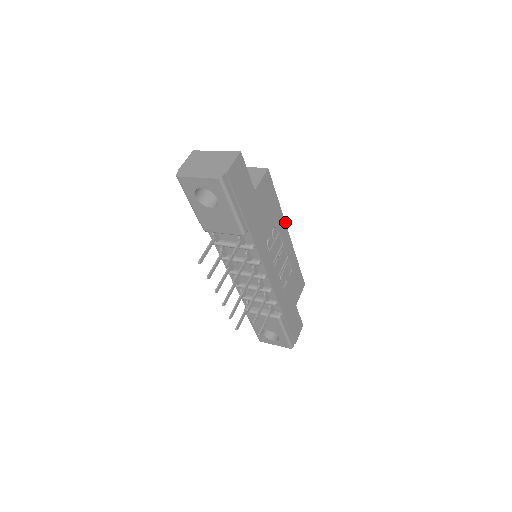
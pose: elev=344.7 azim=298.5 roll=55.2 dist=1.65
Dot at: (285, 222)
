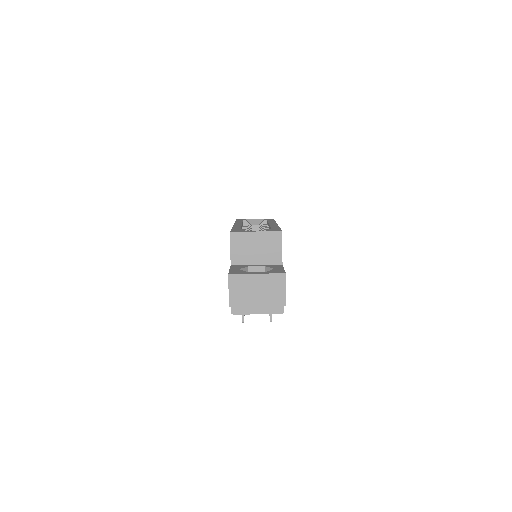
Dot at: occluded
